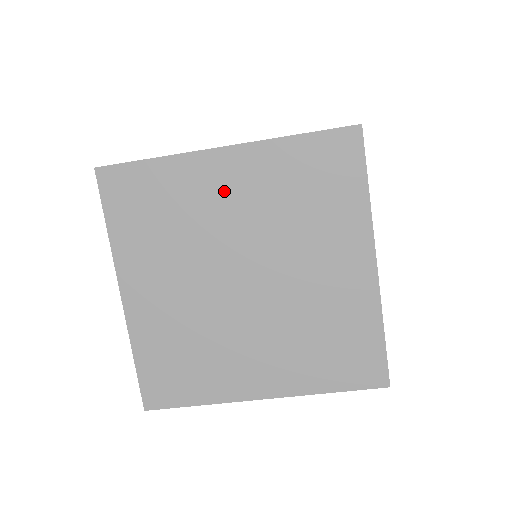
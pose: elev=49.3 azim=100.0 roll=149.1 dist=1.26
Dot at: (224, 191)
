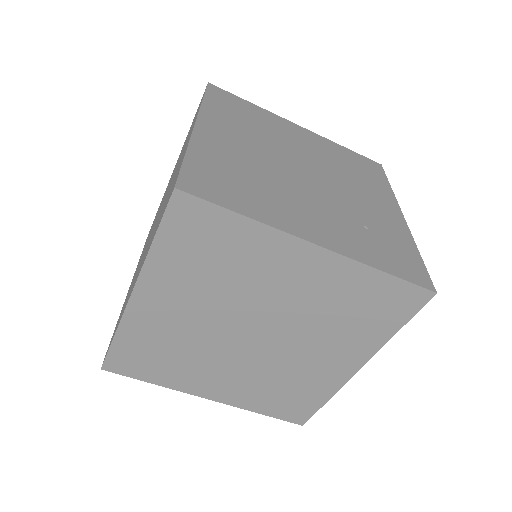
Dot at: (170, 312)
